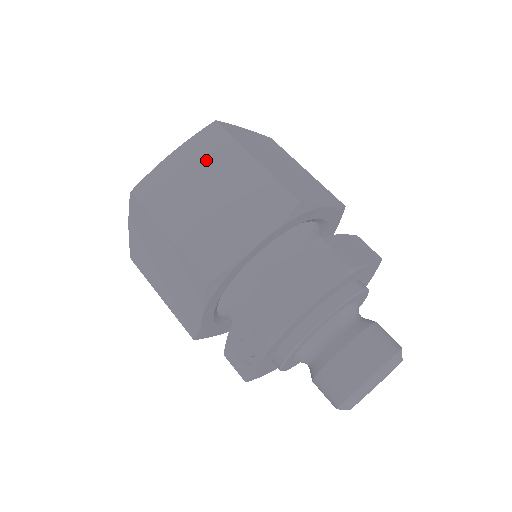
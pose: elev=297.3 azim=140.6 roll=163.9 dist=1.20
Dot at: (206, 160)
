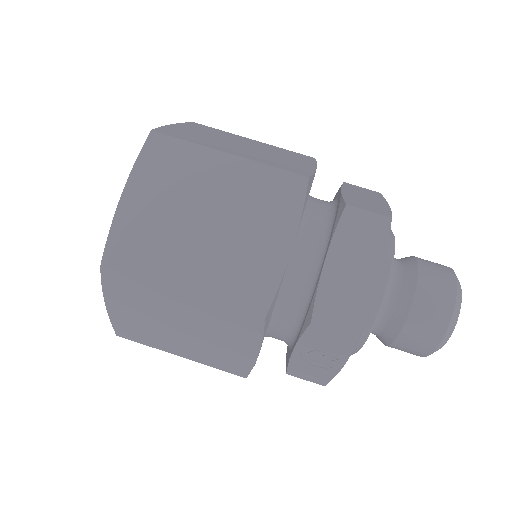
Dot at: (171, 182)
